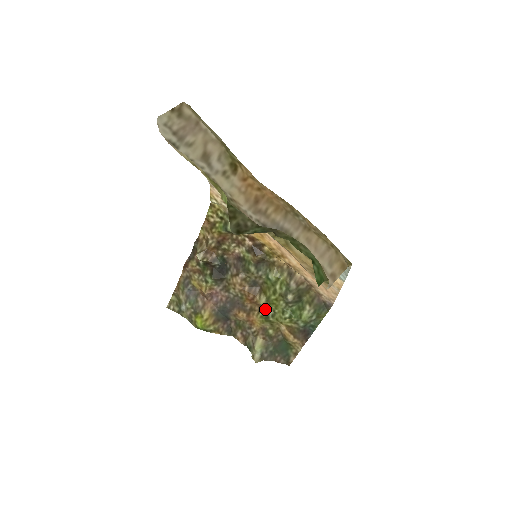
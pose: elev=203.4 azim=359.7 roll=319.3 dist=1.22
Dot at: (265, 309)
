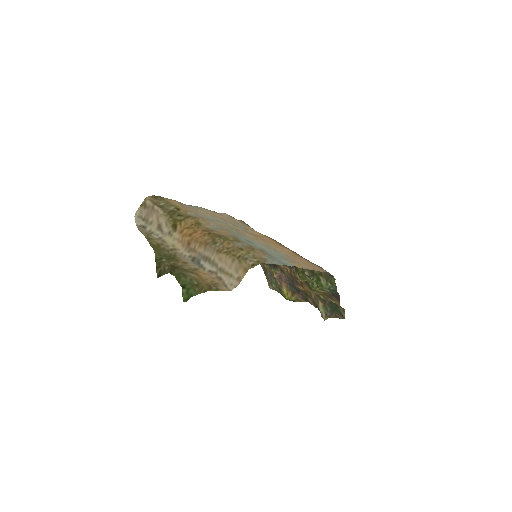
Dot at: (306, 282)
